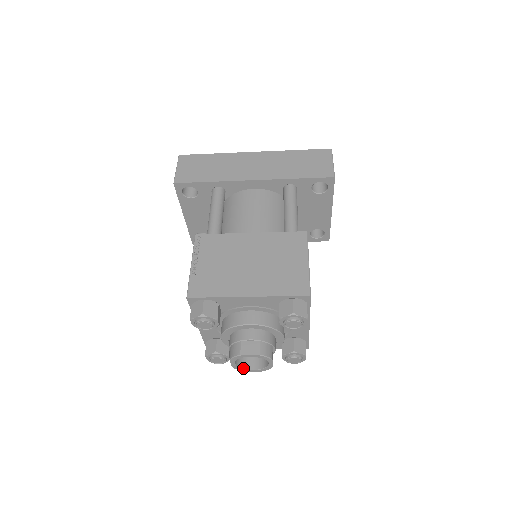
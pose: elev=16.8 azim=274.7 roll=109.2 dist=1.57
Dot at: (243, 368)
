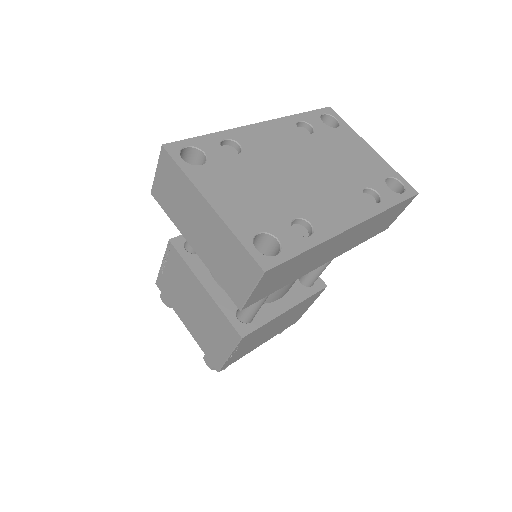
Dot at: occluded
